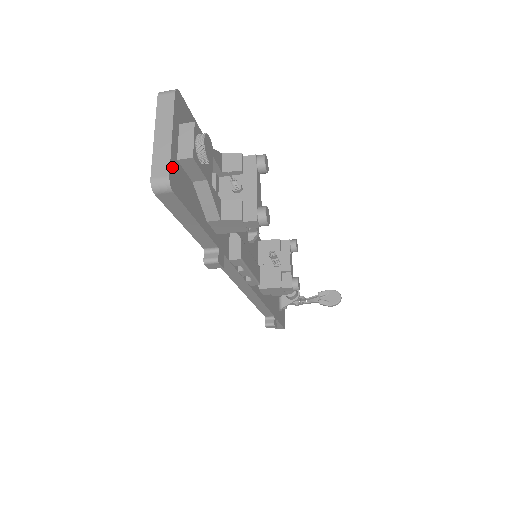
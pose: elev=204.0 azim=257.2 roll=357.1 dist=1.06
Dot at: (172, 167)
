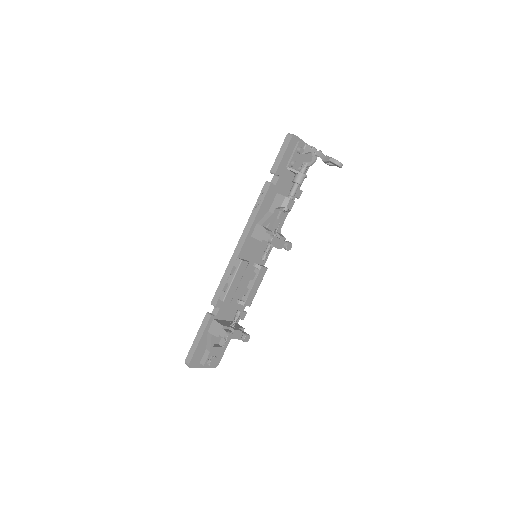
Dot at: occluded
